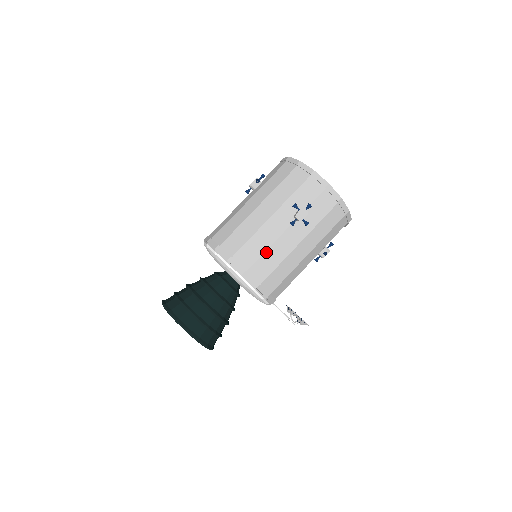
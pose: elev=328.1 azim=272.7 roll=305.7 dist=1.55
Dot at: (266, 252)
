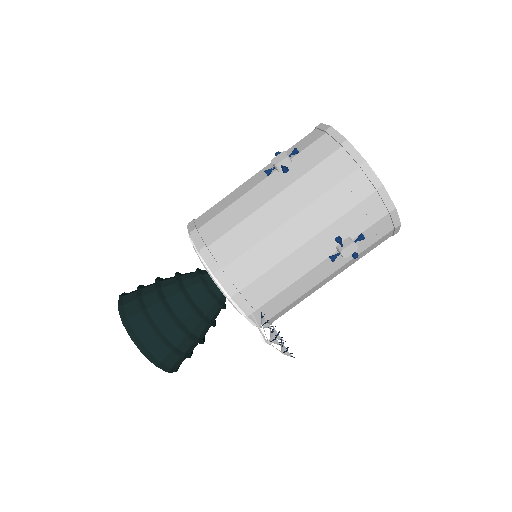
Dot at: (227, 208)
